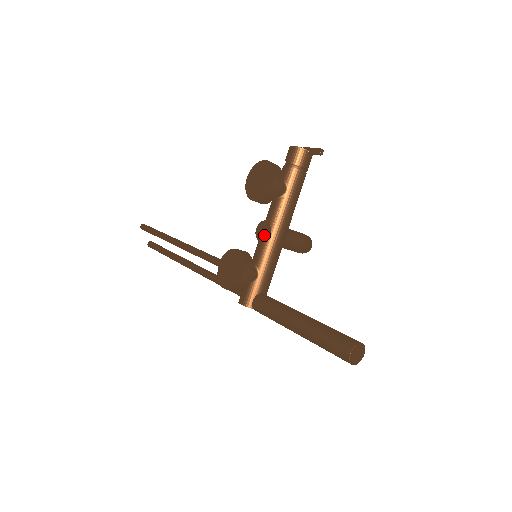
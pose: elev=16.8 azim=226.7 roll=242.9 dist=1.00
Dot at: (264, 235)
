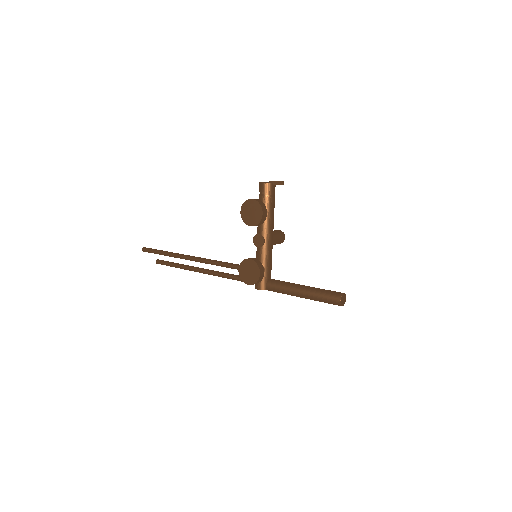
Dot at: (261, 243)
